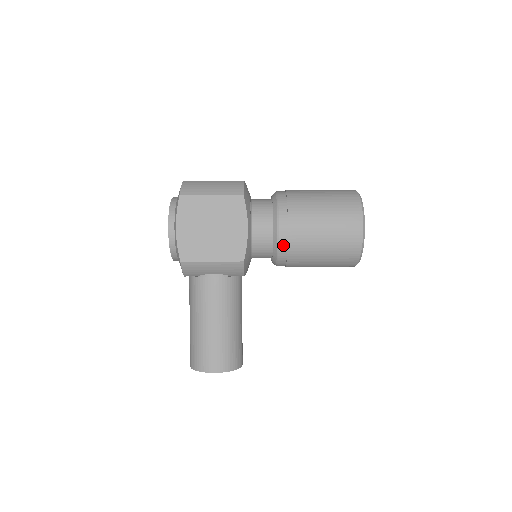
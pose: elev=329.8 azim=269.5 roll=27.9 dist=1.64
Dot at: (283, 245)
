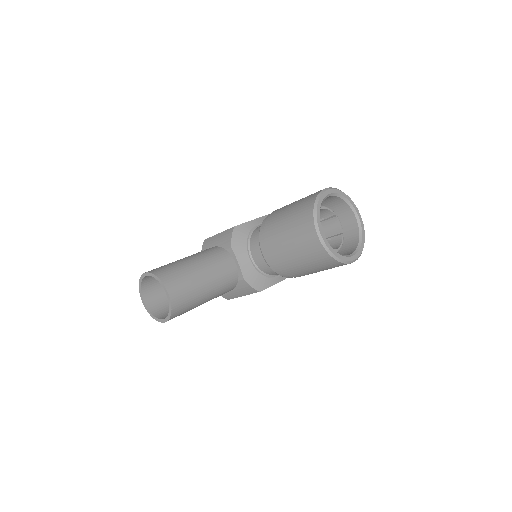
Dot at: occluded
